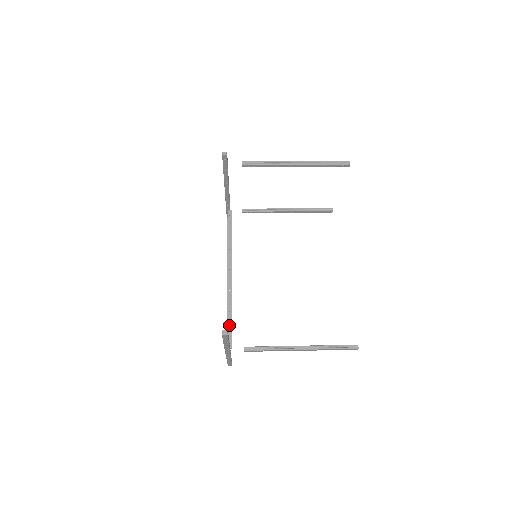
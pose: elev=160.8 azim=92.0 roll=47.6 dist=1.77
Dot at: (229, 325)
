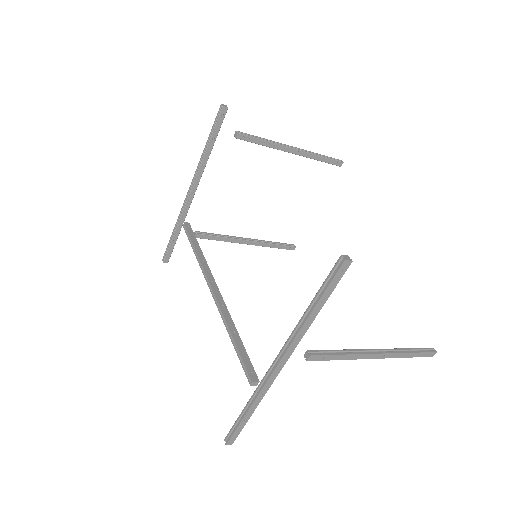
Dot at: (241, 349)
